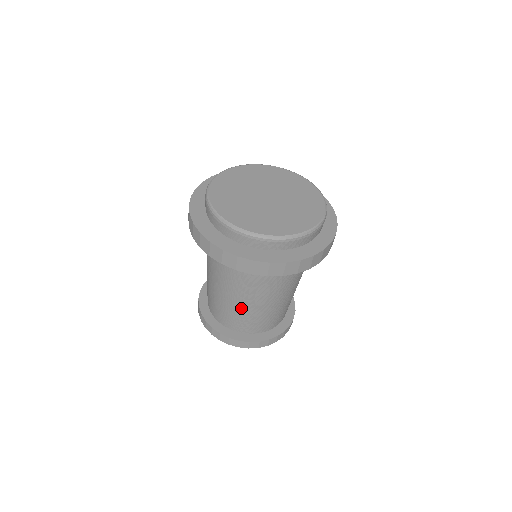
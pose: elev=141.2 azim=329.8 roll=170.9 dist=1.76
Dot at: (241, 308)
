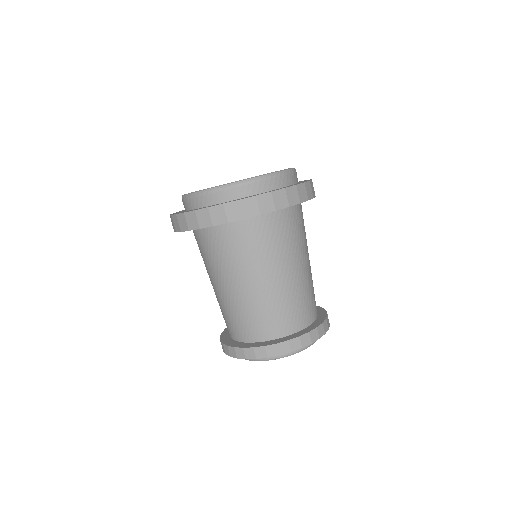
Dot at: (232, 301)
